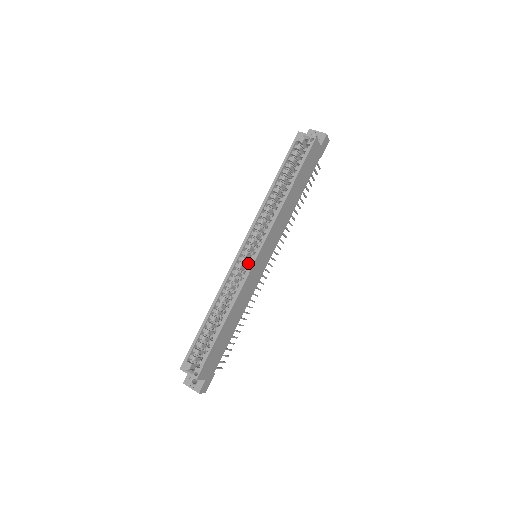
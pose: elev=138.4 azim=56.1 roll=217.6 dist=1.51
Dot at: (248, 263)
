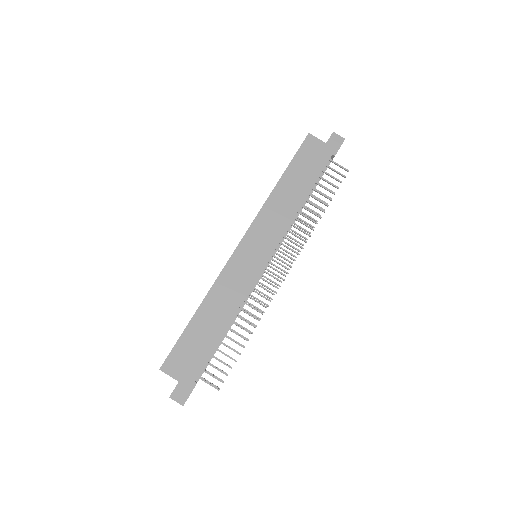
Dot at: occluded
